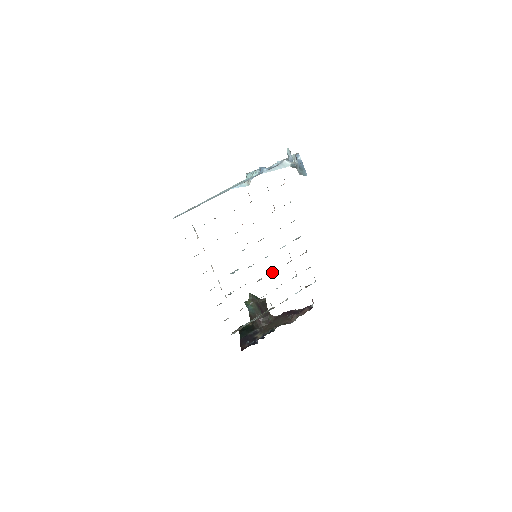
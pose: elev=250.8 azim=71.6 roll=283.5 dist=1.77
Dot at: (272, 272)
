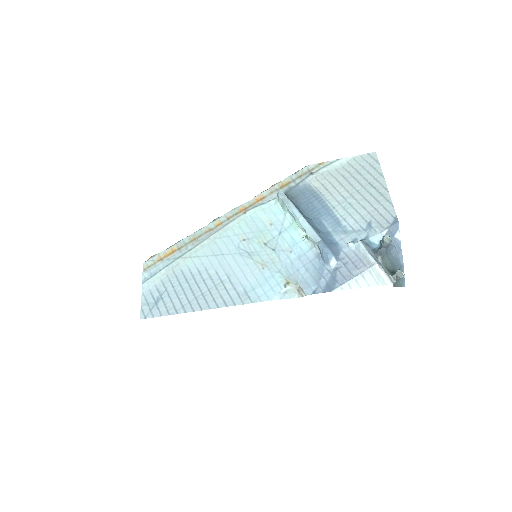
Dot at: occluded
